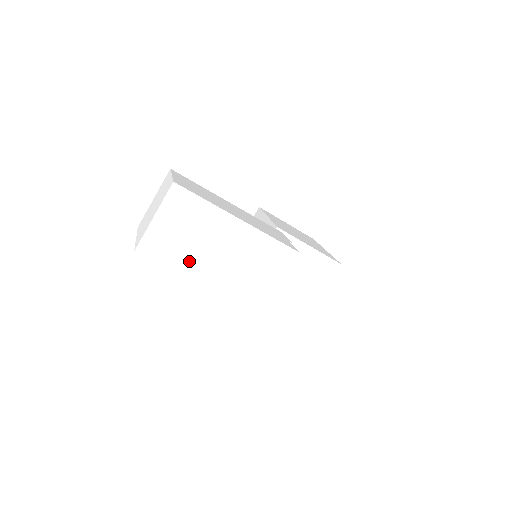
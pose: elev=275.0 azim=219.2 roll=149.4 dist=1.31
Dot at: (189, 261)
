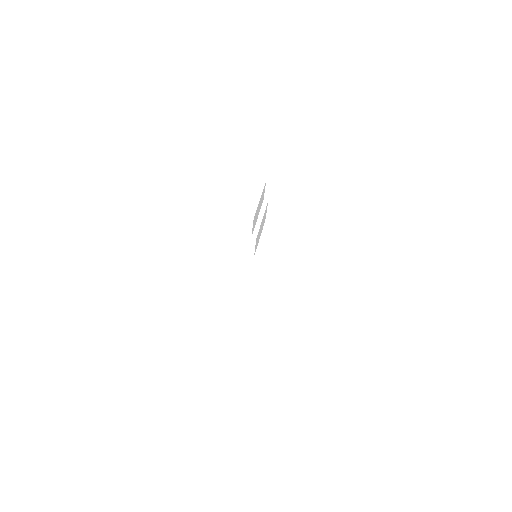
Dot at: (190, 194)
